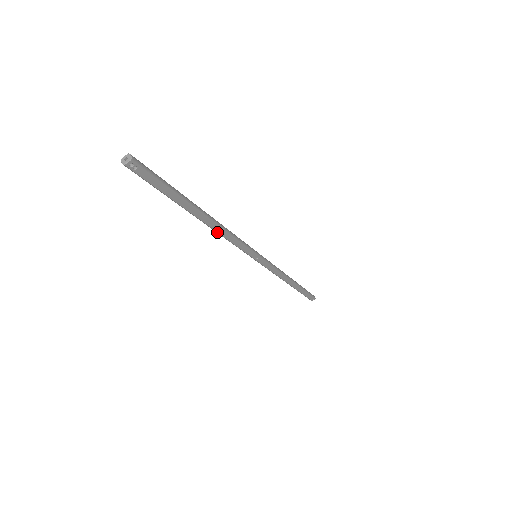
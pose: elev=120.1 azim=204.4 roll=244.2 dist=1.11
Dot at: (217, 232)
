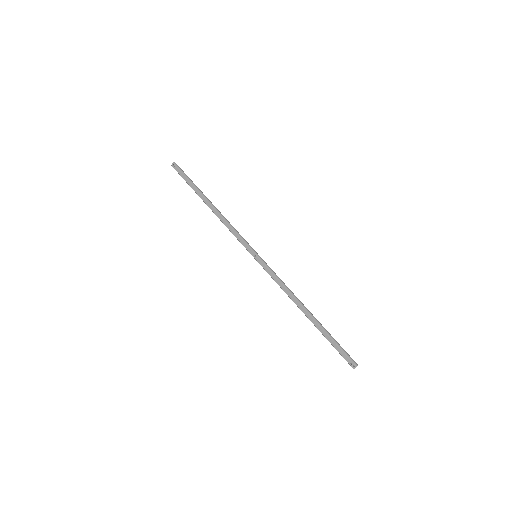
Dot at: occluded
